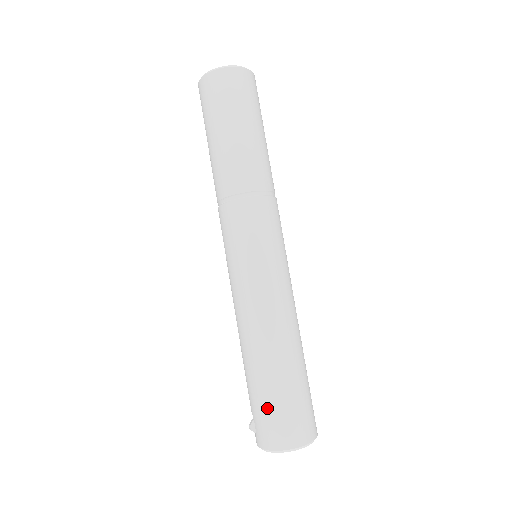
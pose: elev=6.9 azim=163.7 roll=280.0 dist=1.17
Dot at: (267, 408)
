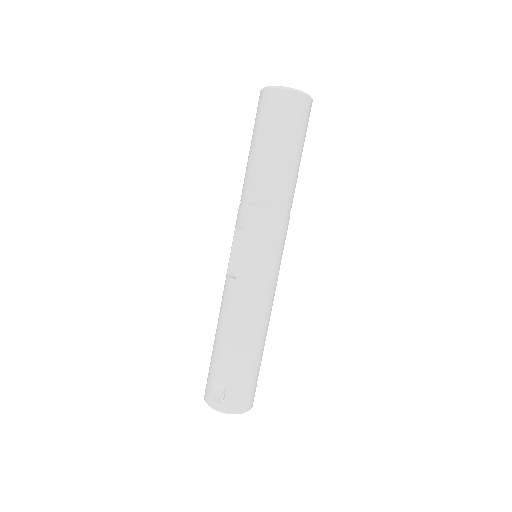
Dot at: (247, 382)
